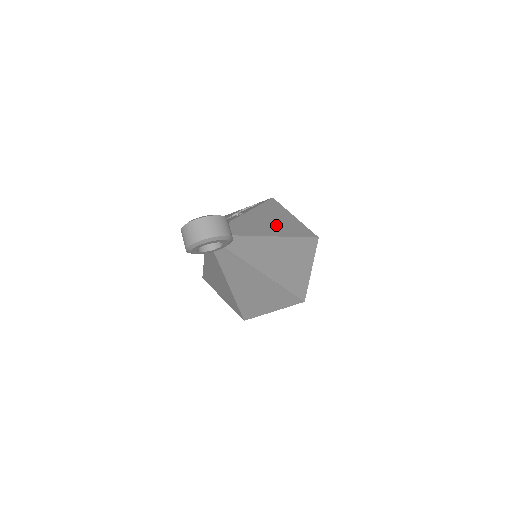
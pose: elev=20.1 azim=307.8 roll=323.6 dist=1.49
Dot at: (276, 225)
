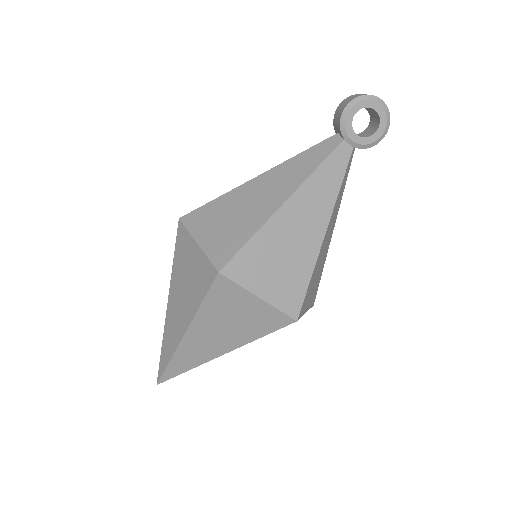
Dot at: occluded
